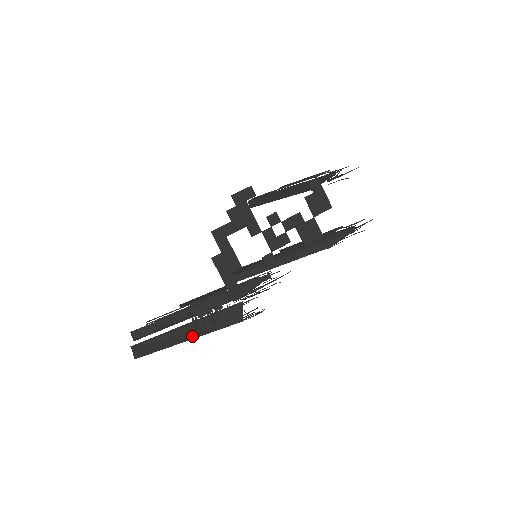
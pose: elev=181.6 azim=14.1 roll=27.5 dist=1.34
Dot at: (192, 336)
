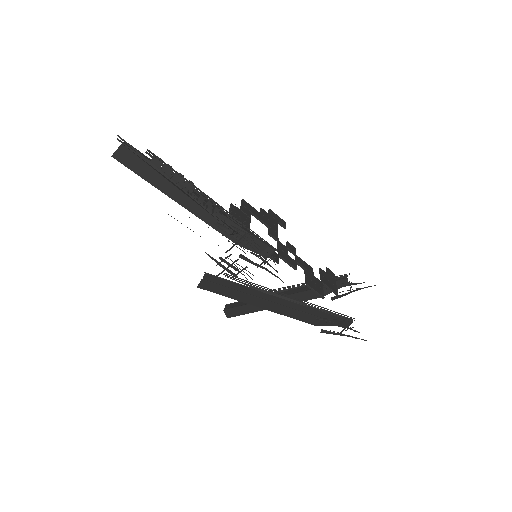
Dot at: occluded
